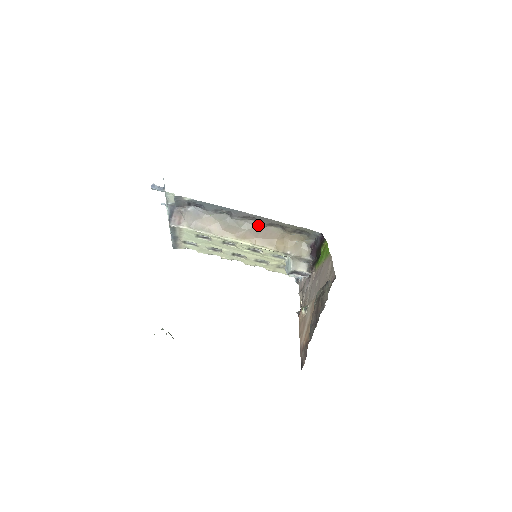
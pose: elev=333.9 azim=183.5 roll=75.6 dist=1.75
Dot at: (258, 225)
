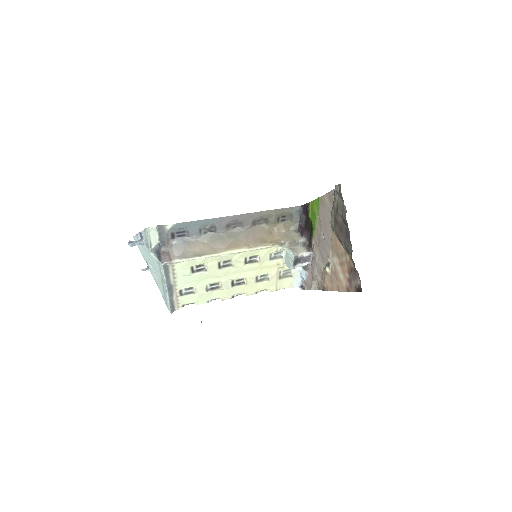
Dot at: (243, 229)
